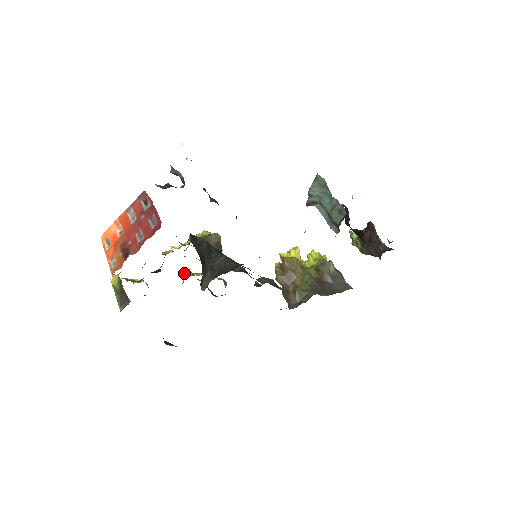
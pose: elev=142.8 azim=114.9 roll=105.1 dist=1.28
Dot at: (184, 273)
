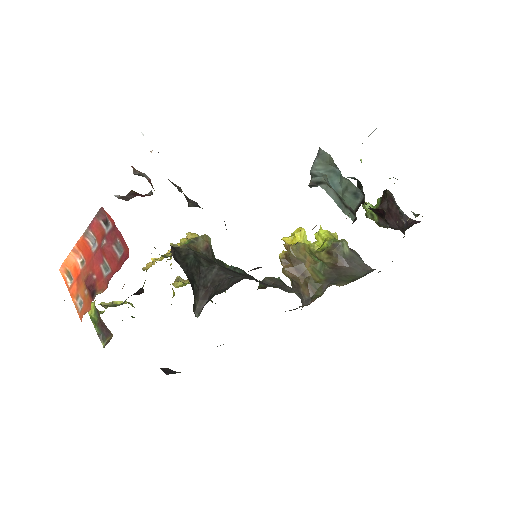
Dot at: (173, 283)
